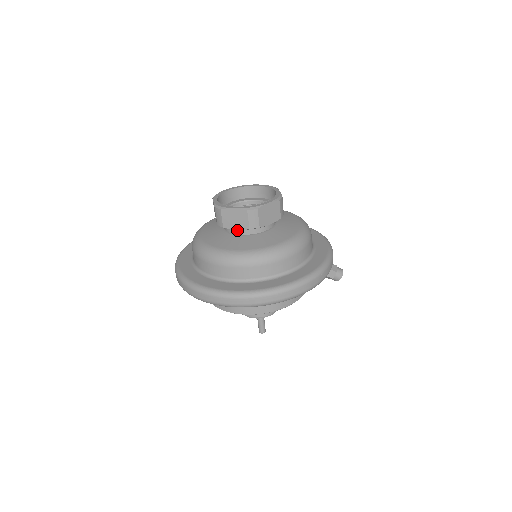
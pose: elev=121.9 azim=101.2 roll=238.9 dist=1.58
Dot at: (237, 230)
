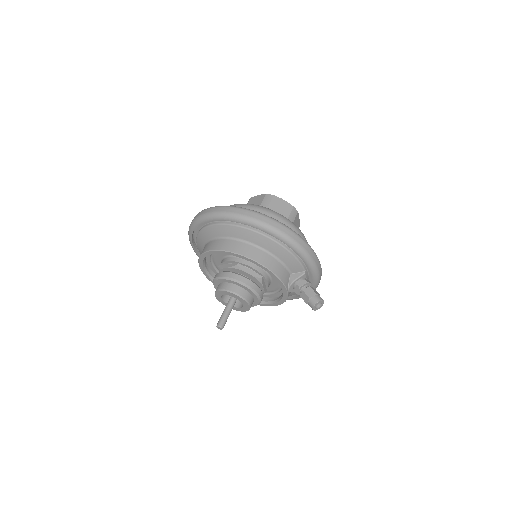
Dot at: occluded
